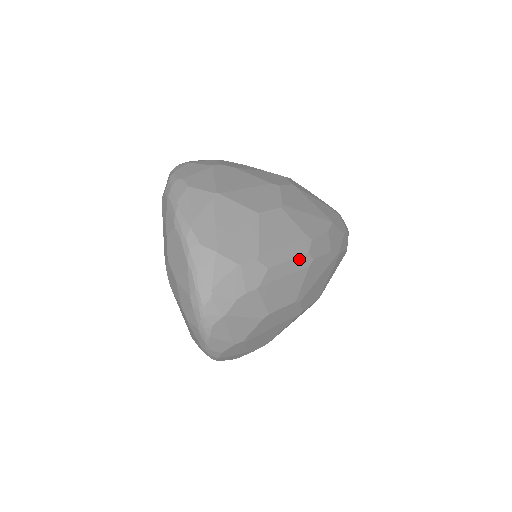
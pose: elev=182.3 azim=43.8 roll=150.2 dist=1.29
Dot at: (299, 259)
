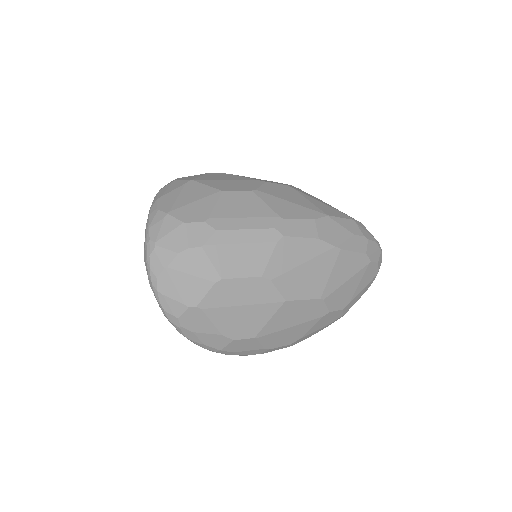
Dot at: (261, 231)
